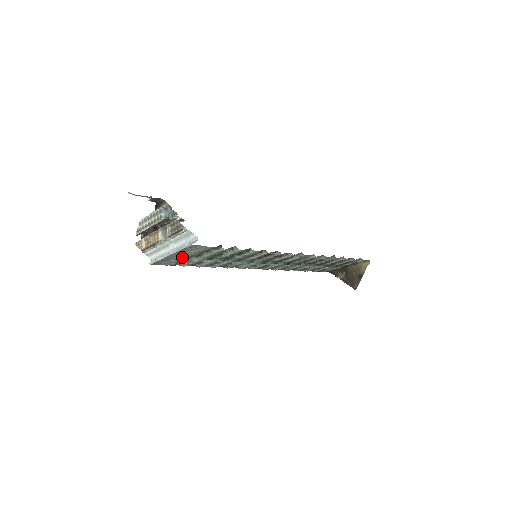
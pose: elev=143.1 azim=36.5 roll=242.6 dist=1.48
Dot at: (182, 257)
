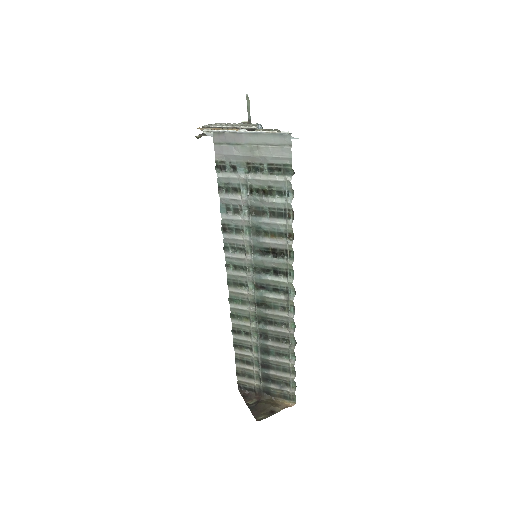
Dot at: (247, 153)
